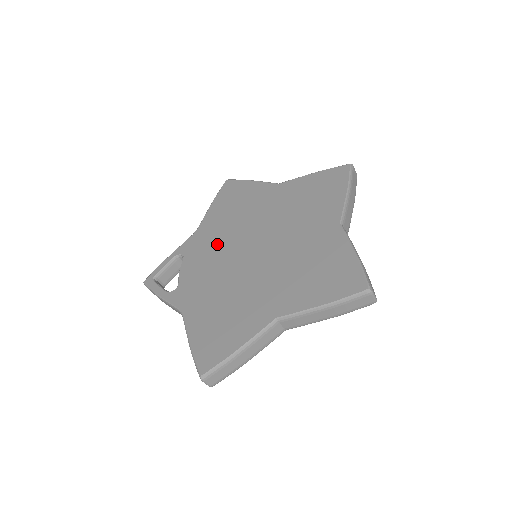
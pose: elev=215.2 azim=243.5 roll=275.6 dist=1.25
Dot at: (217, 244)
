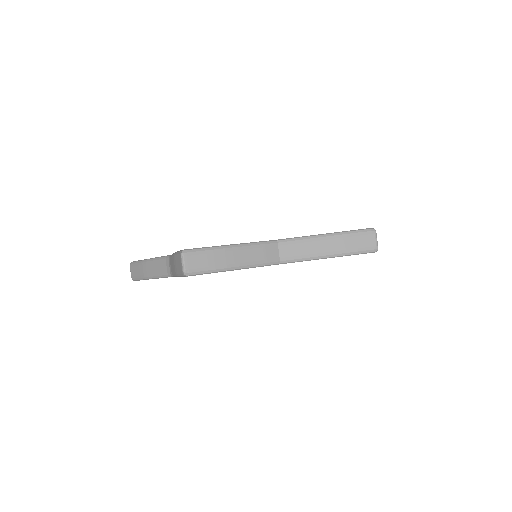
Dot at: occluded
